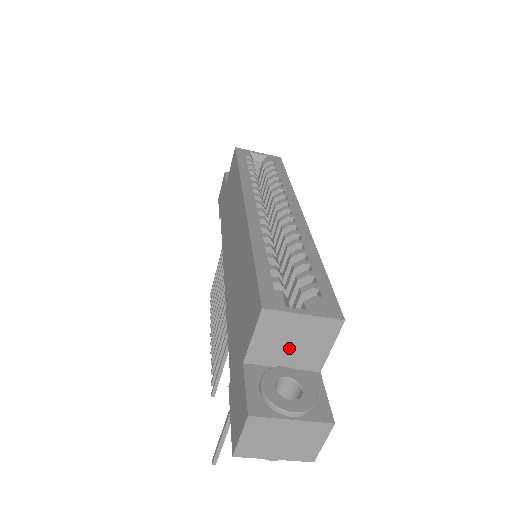
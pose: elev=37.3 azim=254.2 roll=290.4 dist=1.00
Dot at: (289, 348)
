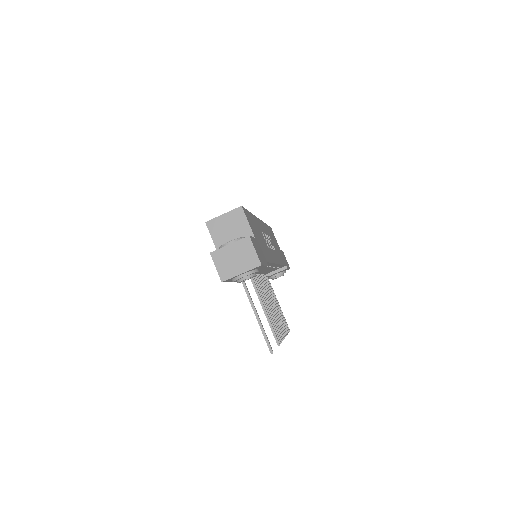
Dot at: (231, 234)
